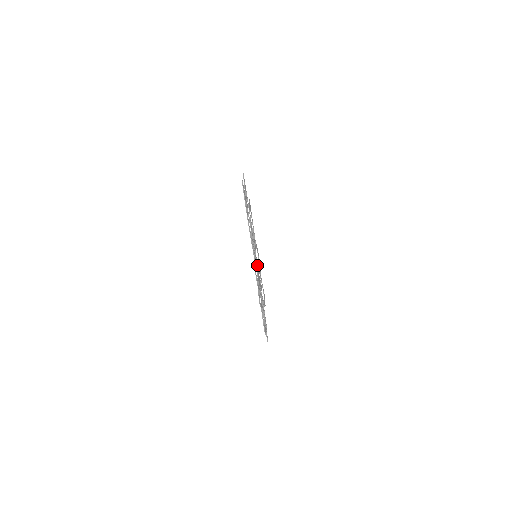
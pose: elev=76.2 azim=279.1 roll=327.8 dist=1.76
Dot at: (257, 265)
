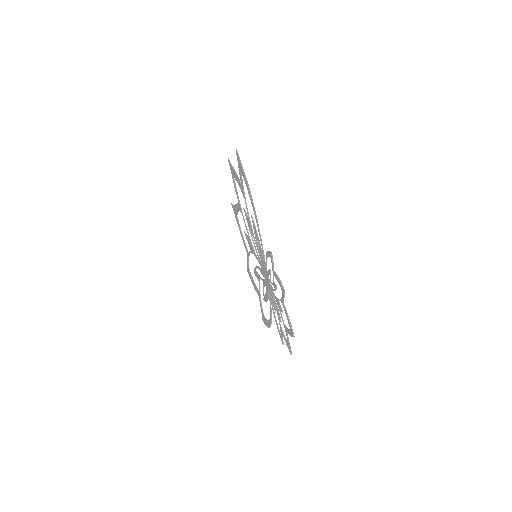
Dot at: (259, 267)
